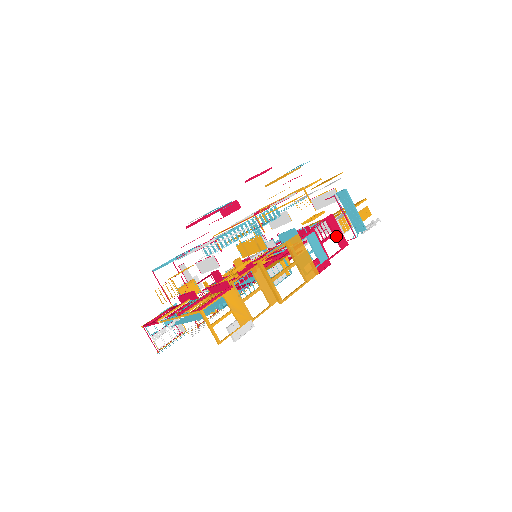
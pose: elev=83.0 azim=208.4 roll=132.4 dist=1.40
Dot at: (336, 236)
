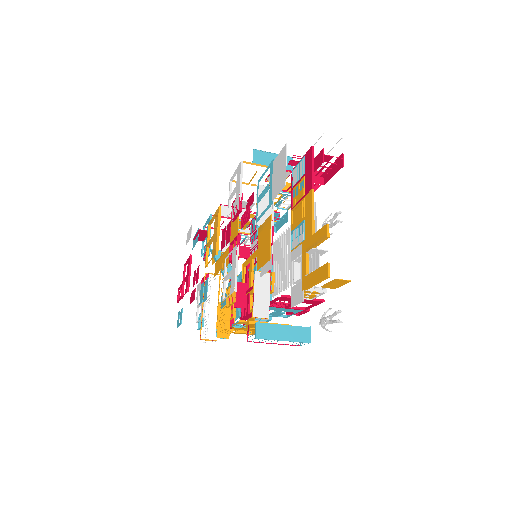
Dot at: occluded
